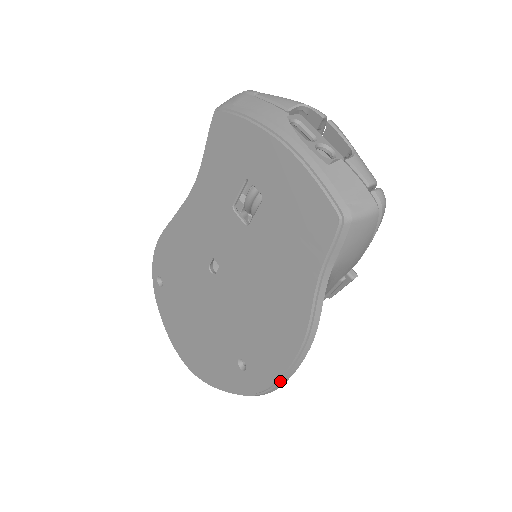
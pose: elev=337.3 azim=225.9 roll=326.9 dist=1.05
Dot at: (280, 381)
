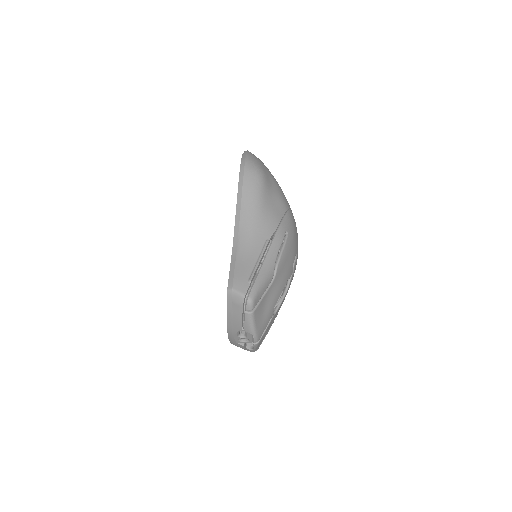
Dot at: occluded
